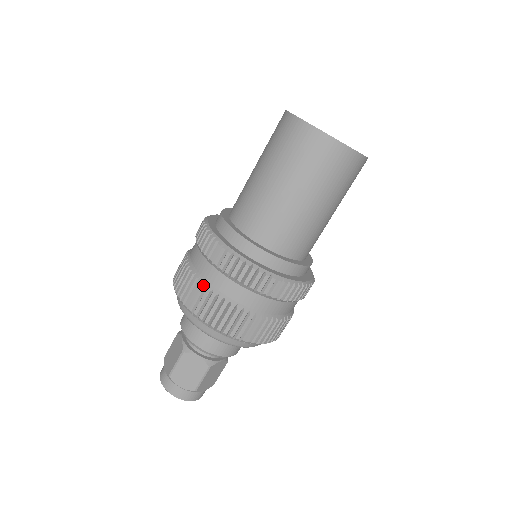
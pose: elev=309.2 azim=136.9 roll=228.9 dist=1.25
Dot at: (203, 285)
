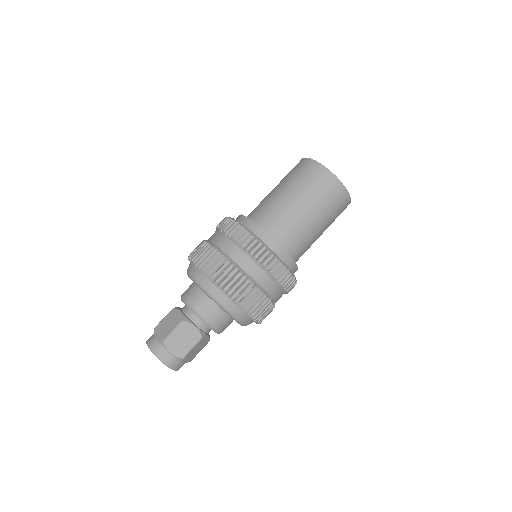
Dot at: (229, 260)
